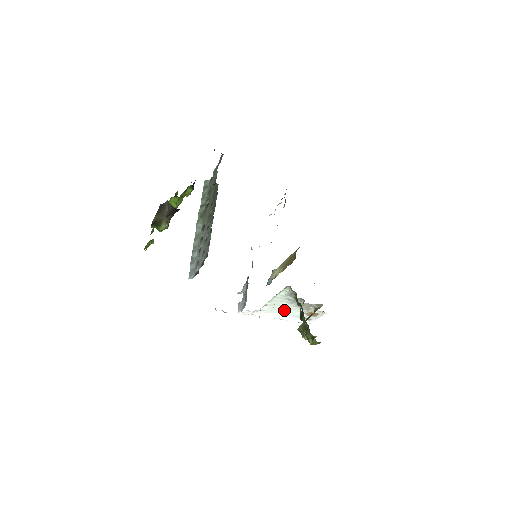
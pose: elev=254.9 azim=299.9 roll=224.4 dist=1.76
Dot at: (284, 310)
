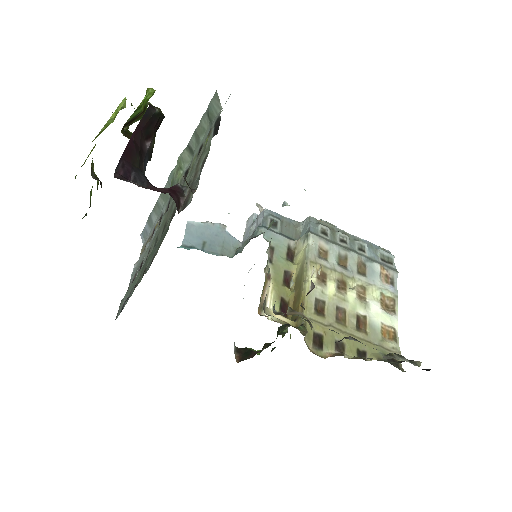
Dot at: occluded
